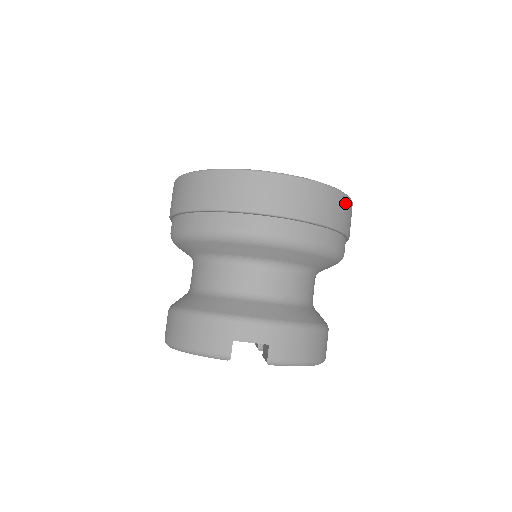
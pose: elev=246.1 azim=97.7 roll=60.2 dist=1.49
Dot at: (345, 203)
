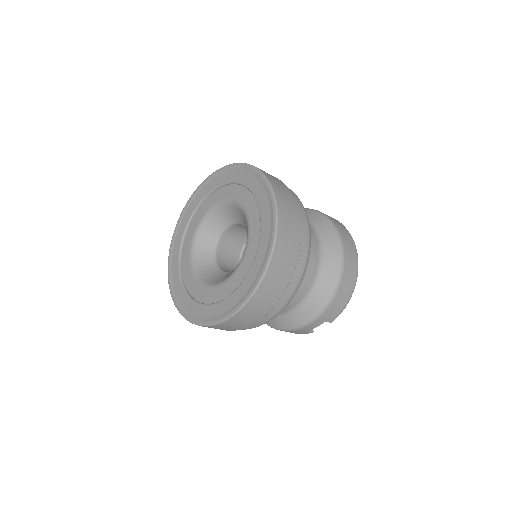
Dot at: (279, 253)
